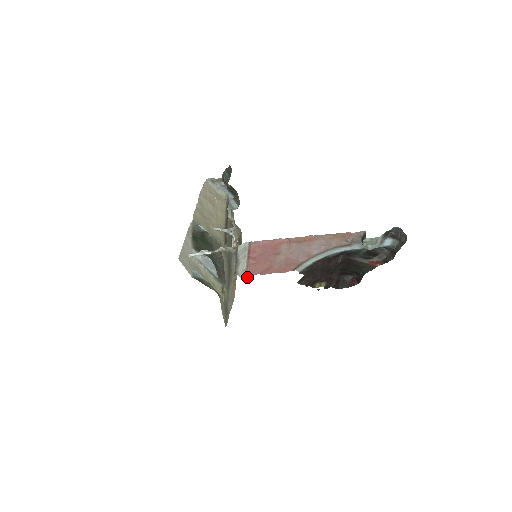
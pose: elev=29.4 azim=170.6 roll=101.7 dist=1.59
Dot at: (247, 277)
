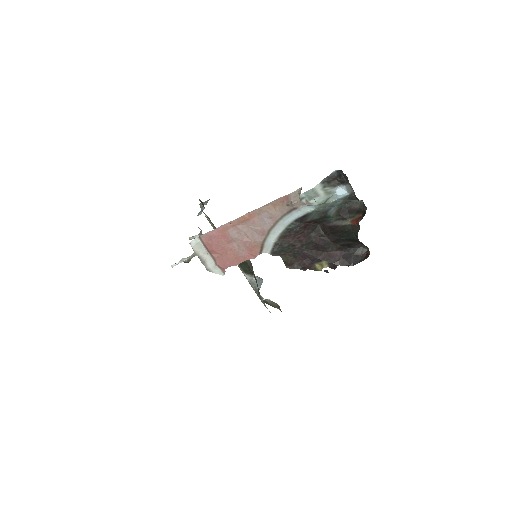
Dot at: (224, 272)
